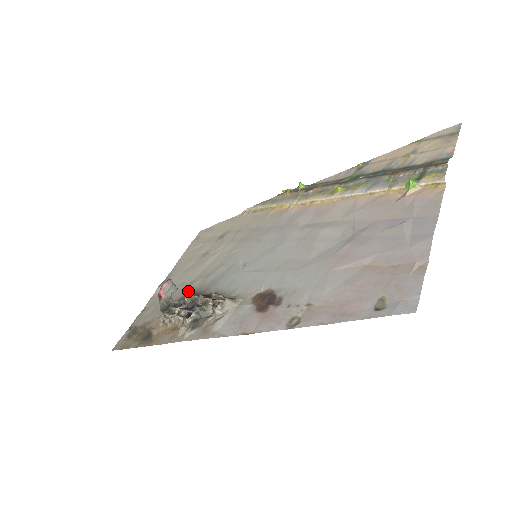
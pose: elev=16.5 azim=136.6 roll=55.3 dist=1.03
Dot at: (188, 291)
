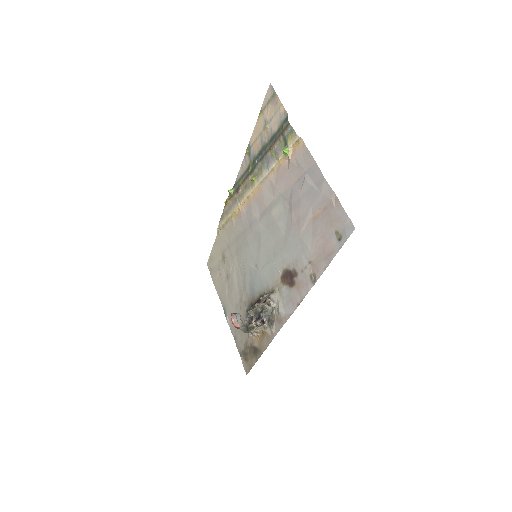
Dot at: (245, 307)
